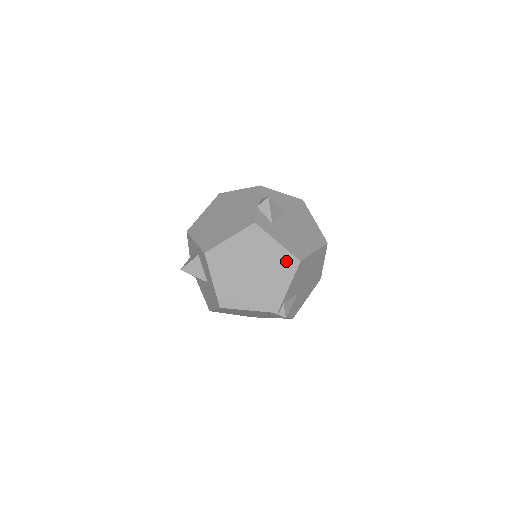
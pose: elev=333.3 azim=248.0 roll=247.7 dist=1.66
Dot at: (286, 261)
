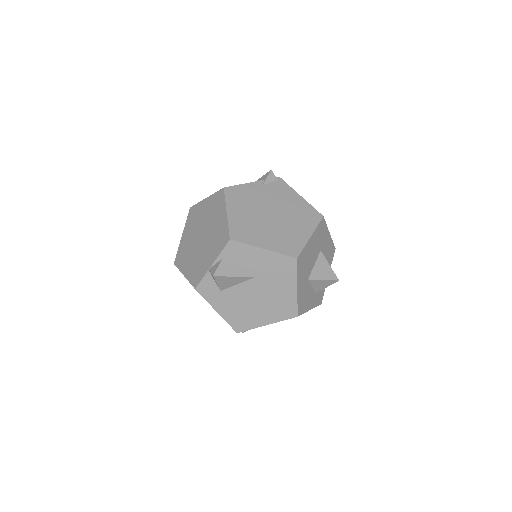
Dot at: occluded
